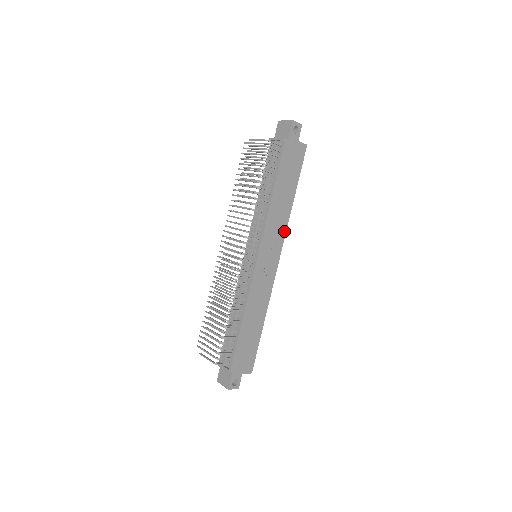
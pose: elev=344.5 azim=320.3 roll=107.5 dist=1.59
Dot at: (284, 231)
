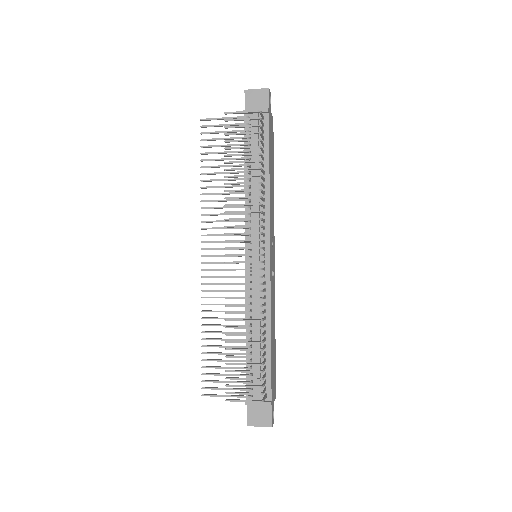
Dot at: (273, 220)
